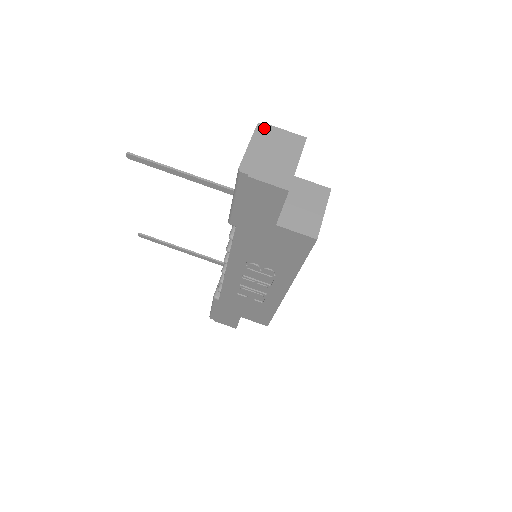
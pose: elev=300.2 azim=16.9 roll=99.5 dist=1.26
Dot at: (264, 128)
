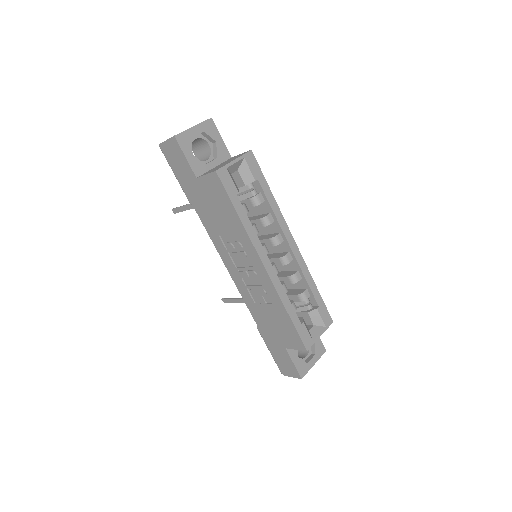
Dot at: occluded
